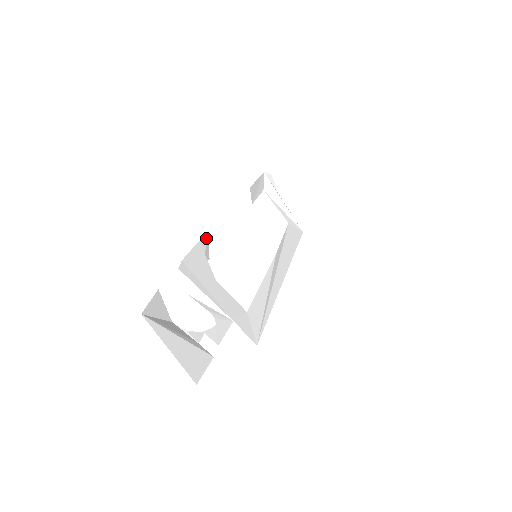
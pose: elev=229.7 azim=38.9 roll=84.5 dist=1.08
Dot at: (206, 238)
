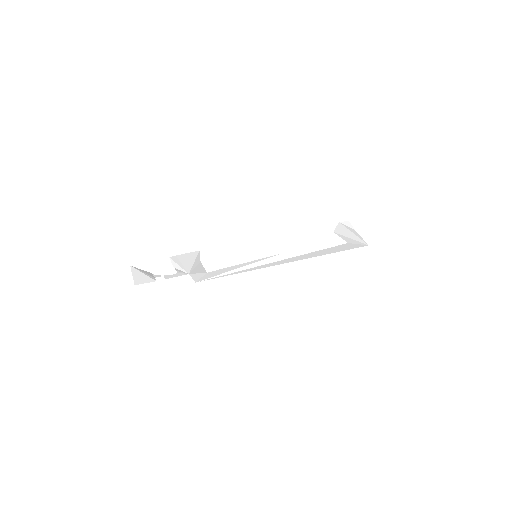
Dot at: (207, 250)
